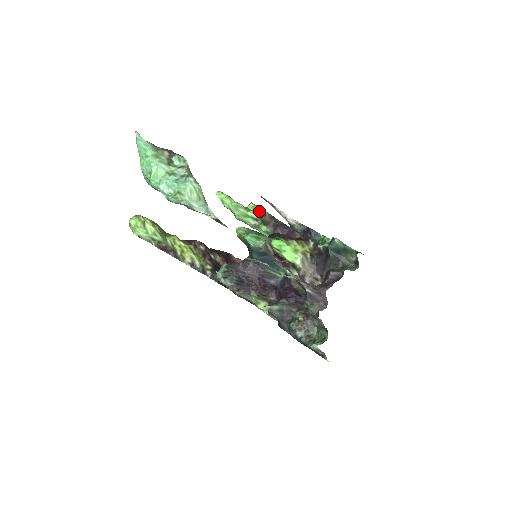
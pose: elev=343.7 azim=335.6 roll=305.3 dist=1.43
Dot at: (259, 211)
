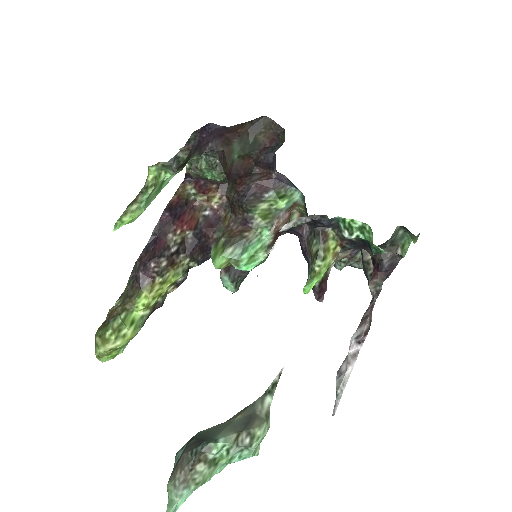
Dot at: (174, 170)
